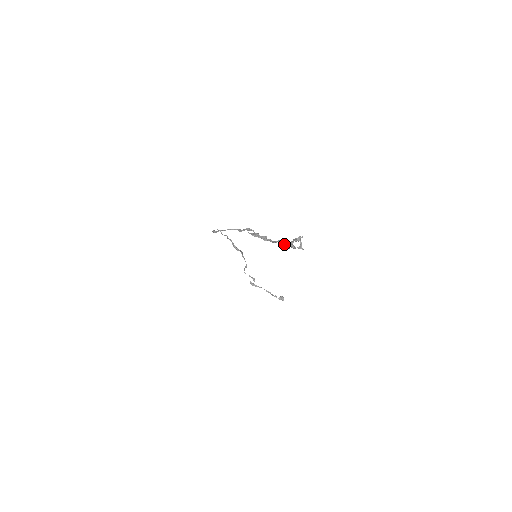
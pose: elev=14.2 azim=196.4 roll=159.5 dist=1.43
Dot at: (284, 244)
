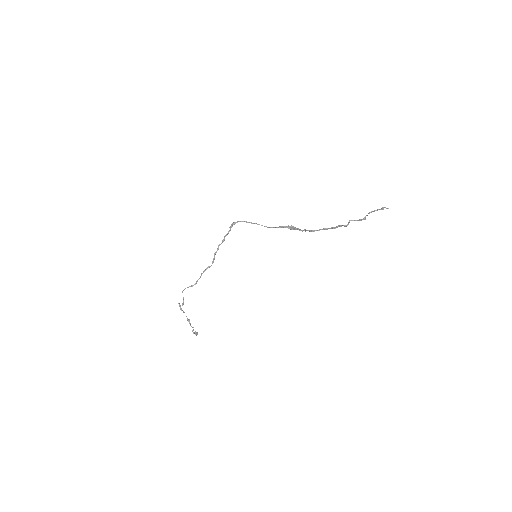
Dot at: (350, 220)
